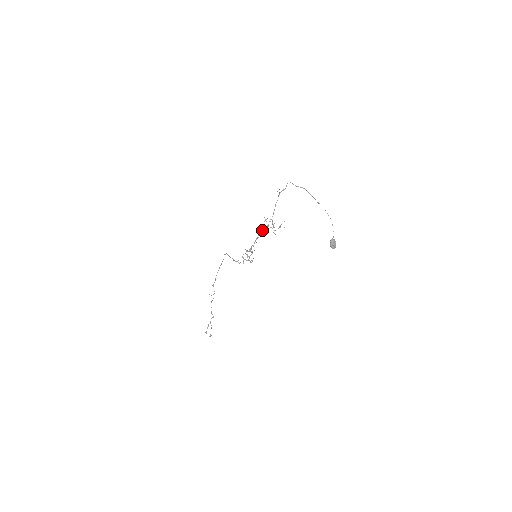
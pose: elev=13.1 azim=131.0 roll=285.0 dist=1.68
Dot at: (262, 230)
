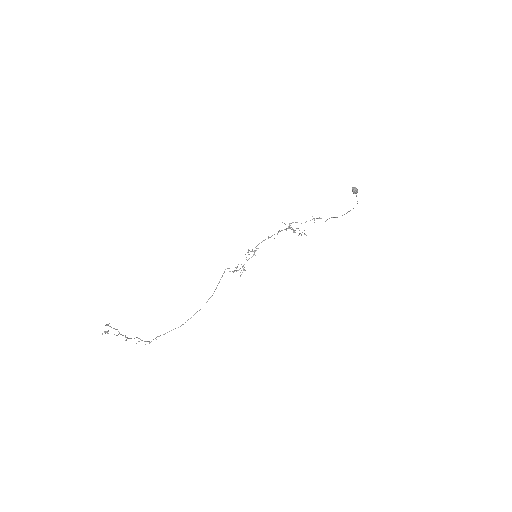
Dot at: (281, 230)
